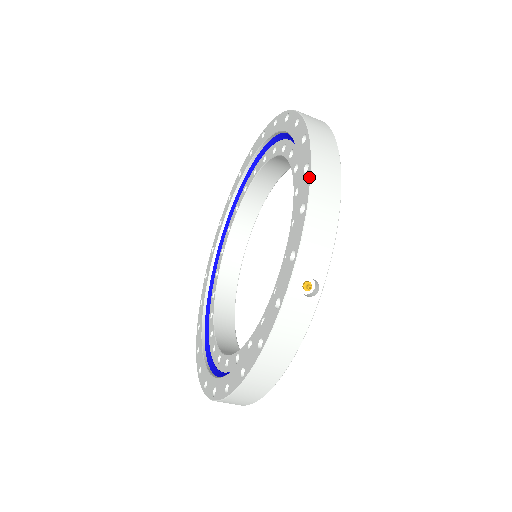
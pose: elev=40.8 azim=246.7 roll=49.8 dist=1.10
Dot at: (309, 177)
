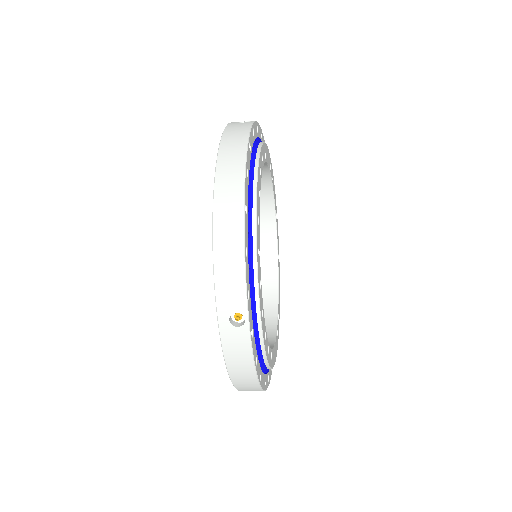
Dot at: (212, 223)
